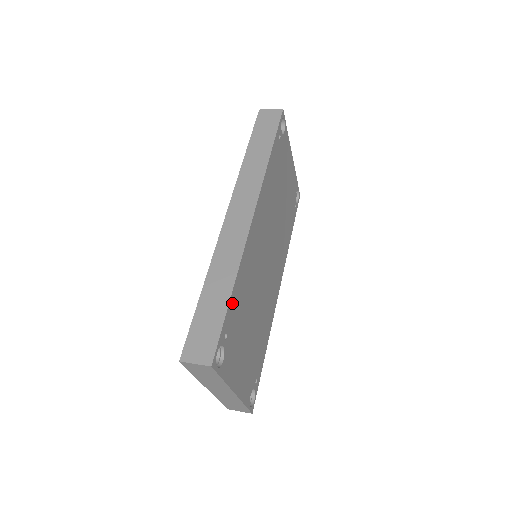
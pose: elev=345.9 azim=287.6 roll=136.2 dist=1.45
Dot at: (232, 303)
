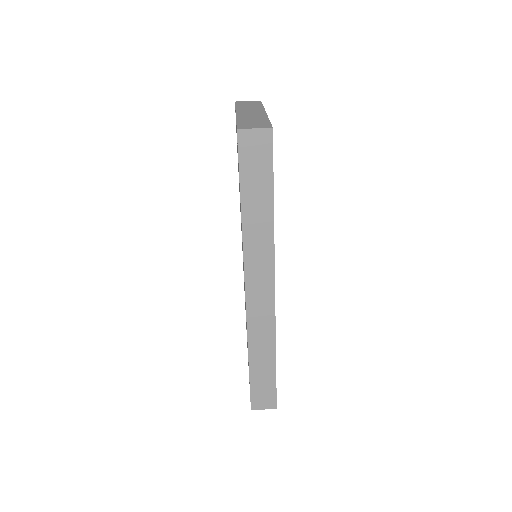
Dot at: occluded
